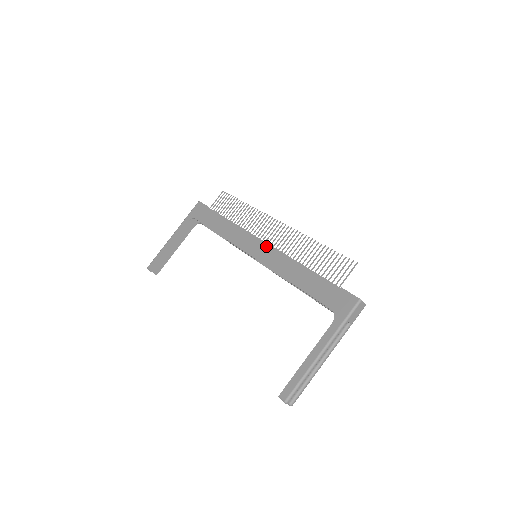
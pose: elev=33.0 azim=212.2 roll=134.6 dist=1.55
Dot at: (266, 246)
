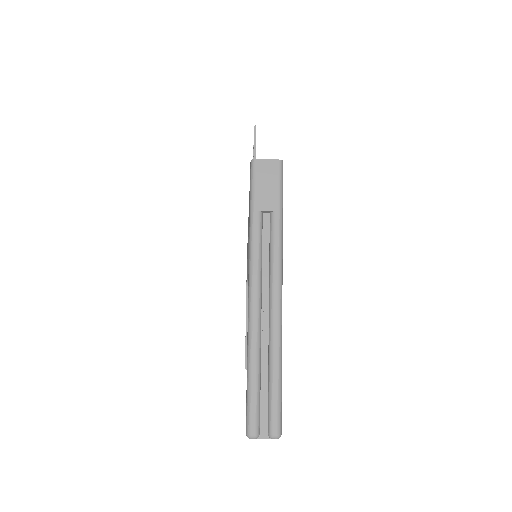
Dot at: occluded
